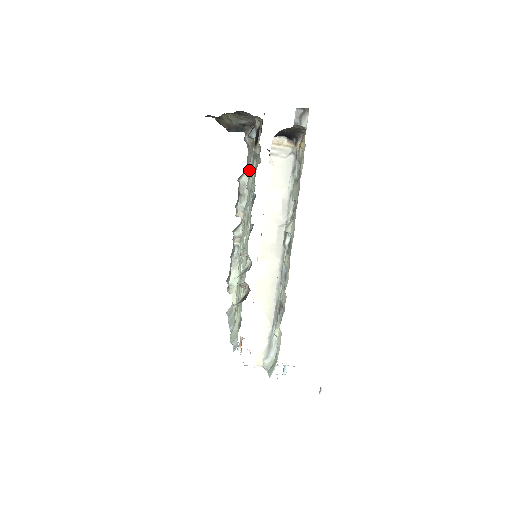
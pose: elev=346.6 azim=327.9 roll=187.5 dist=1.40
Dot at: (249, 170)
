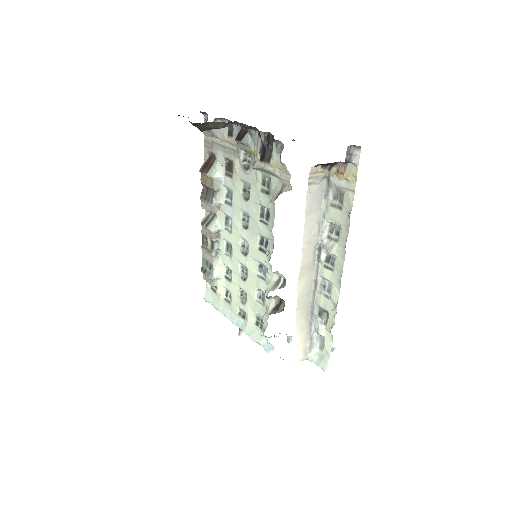
Dot at: (224, 167)
